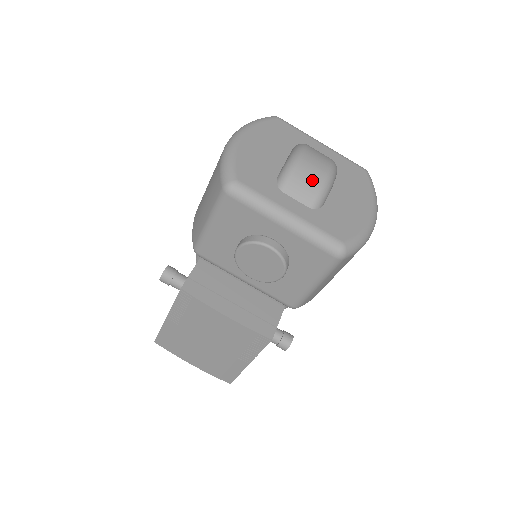
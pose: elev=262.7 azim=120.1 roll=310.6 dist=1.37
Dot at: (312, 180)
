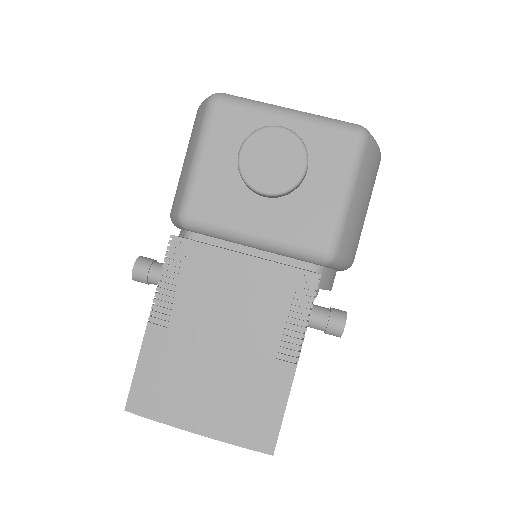
Dot at: occluded
